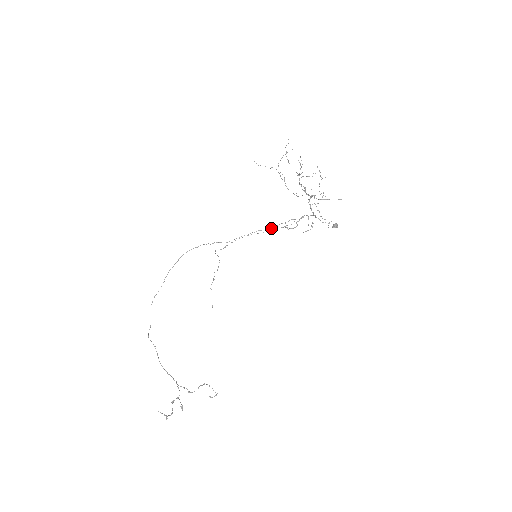
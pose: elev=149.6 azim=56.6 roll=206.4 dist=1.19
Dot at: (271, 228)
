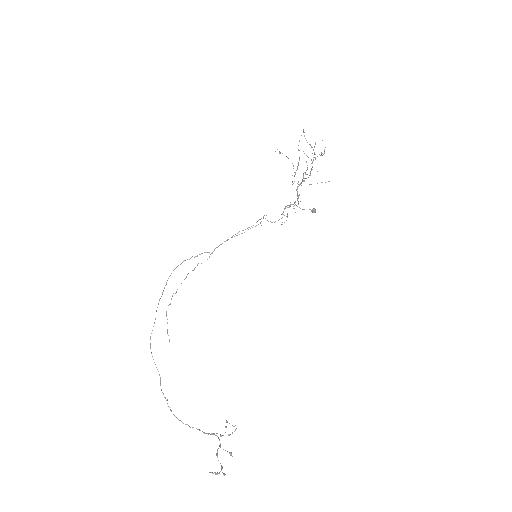
Dot at: occluded
